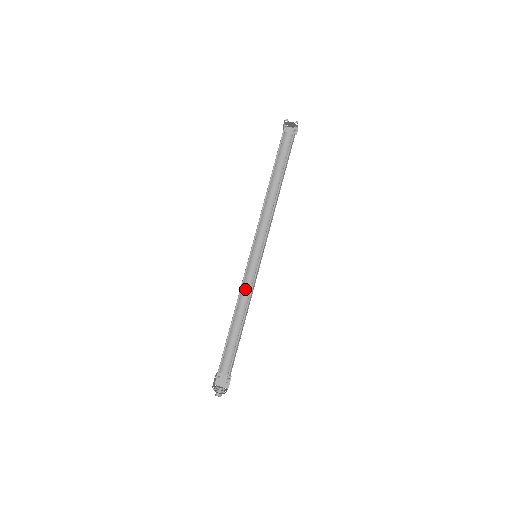
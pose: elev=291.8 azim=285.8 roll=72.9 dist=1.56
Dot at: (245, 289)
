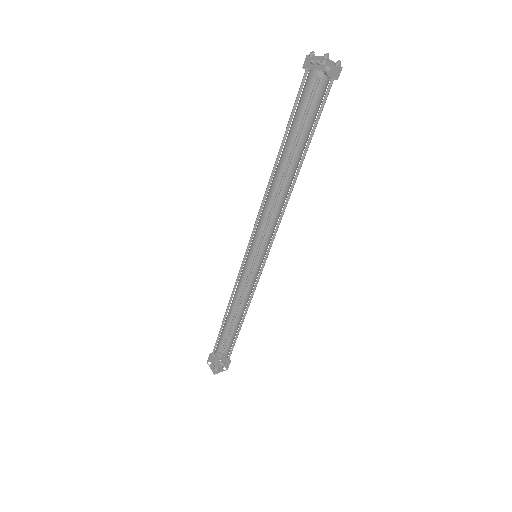
Dot at: (249, 286)
